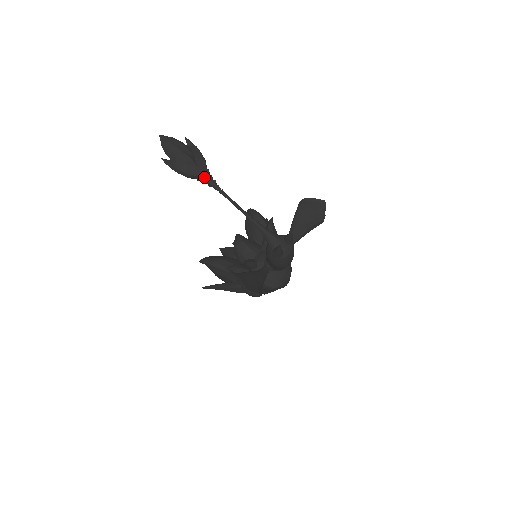
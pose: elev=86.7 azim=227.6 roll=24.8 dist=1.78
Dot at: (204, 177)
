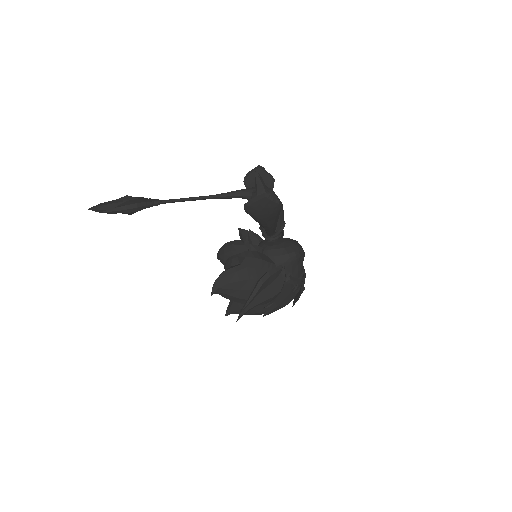
Dot at: (151, 201)
